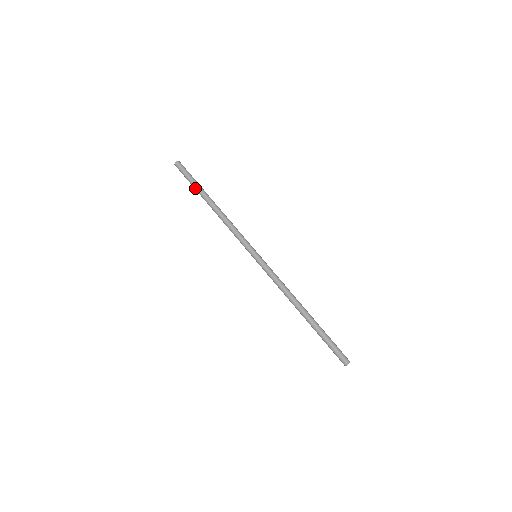
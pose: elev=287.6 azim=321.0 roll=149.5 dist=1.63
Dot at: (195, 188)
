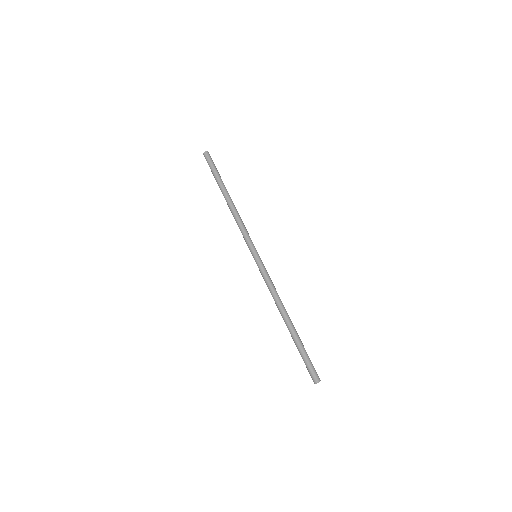
Dot at: (216, 180)
